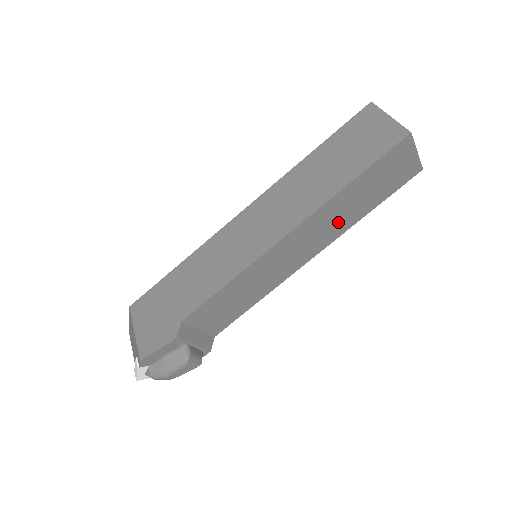
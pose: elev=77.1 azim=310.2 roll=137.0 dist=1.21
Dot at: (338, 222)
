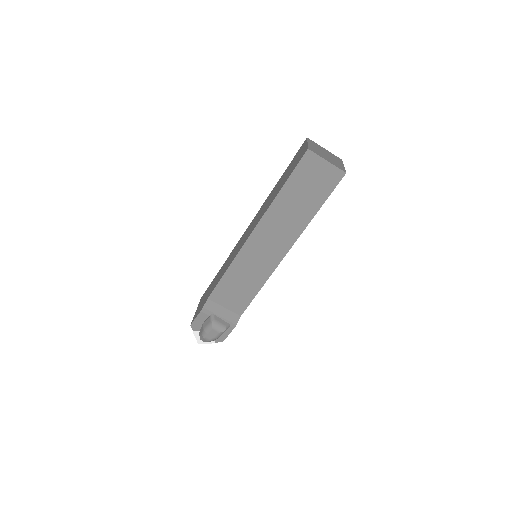
Dot at: (291, 222)
